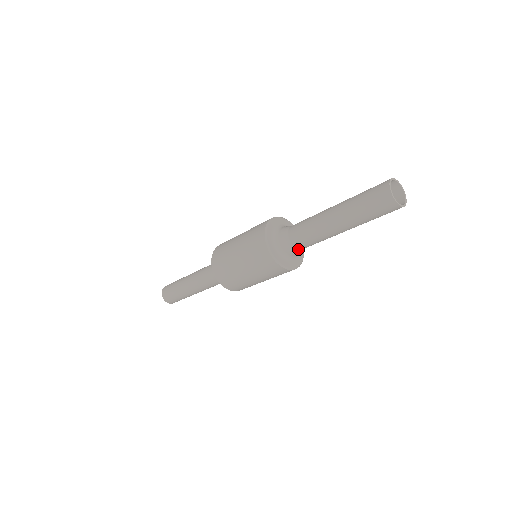
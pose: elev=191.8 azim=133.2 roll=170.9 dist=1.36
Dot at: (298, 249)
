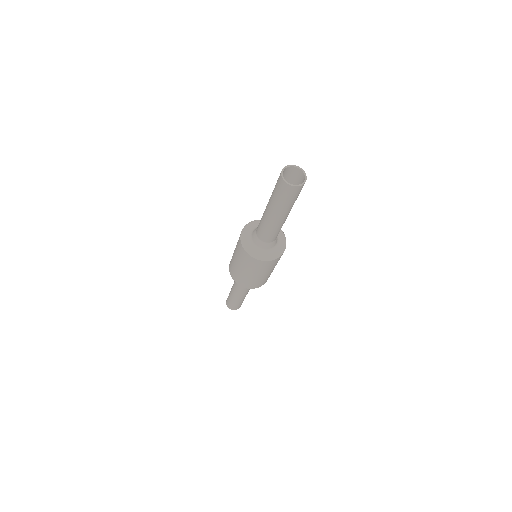
Dot at: (264, 242)
